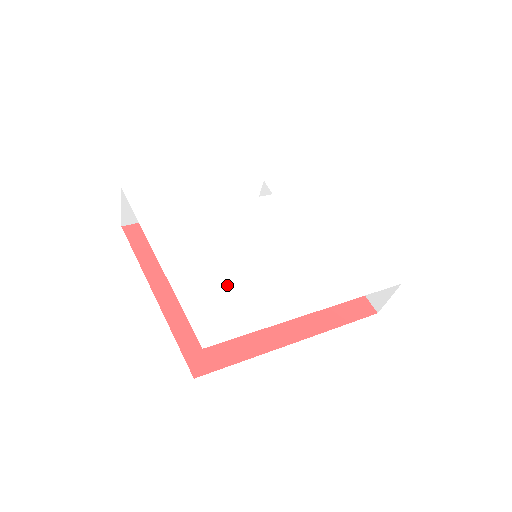
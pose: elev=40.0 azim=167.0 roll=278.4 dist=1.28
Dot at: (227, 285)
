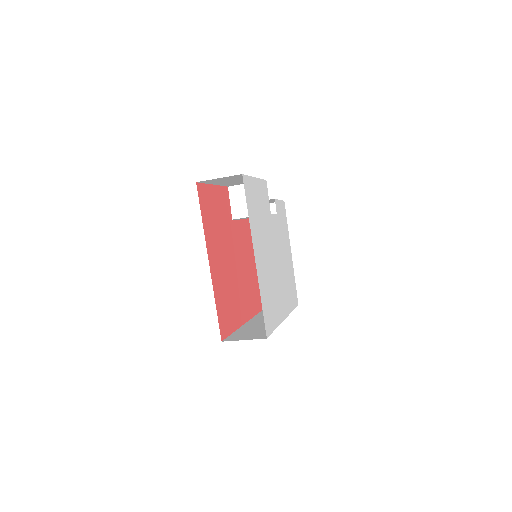
Dot at: (270, 290)
